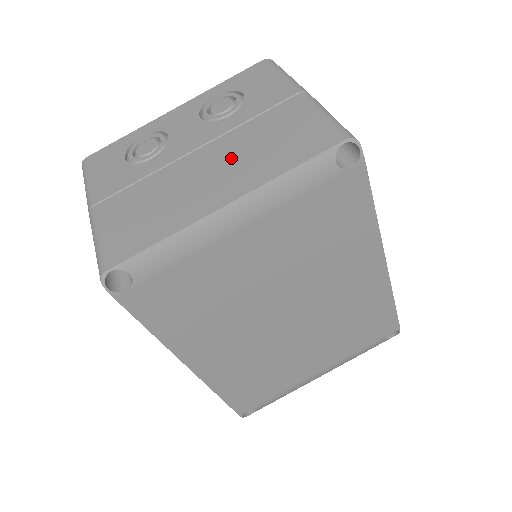
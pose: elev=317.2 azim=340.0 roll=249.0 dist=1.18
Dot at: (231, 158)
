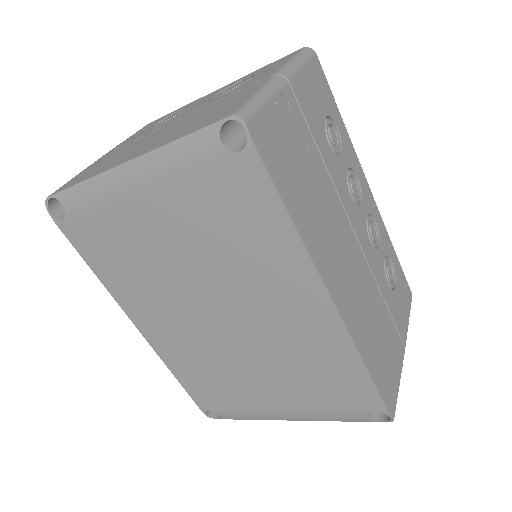
Dot at: (175, 128)
